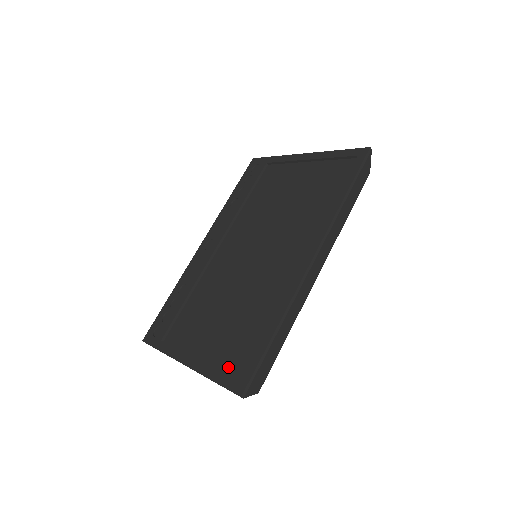
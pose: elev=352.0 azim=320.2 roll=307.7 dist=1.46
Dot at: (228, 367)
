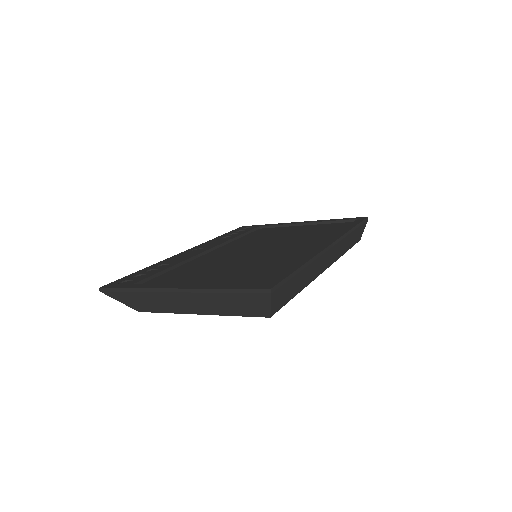
Dot at: occluded
